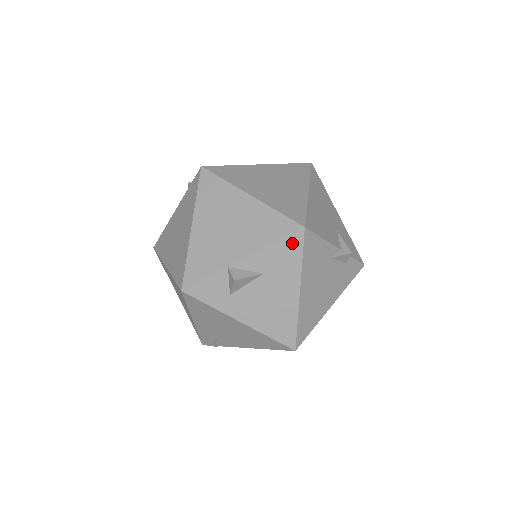
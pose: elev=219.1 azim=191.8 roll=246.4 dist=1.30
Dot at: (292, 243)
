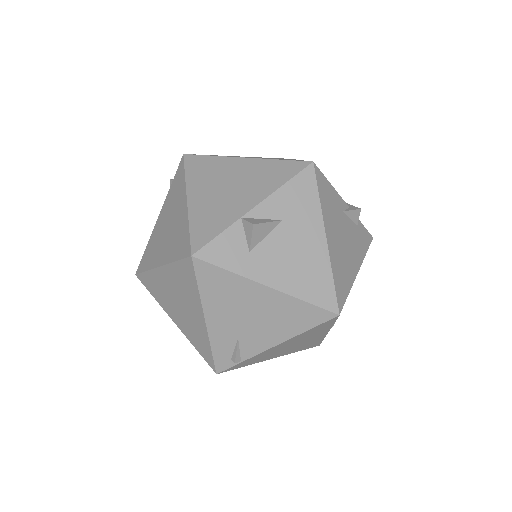
Dot at: (304, 181)
